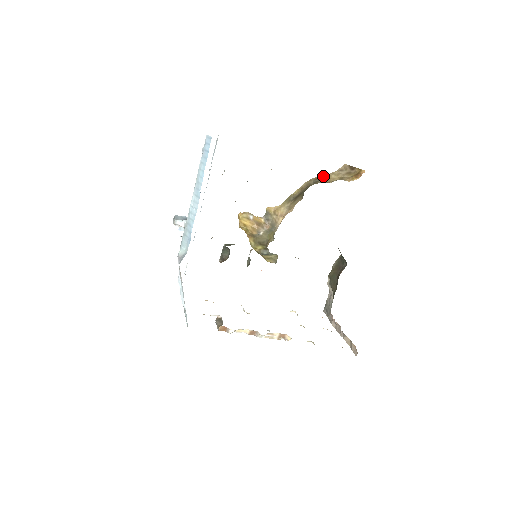
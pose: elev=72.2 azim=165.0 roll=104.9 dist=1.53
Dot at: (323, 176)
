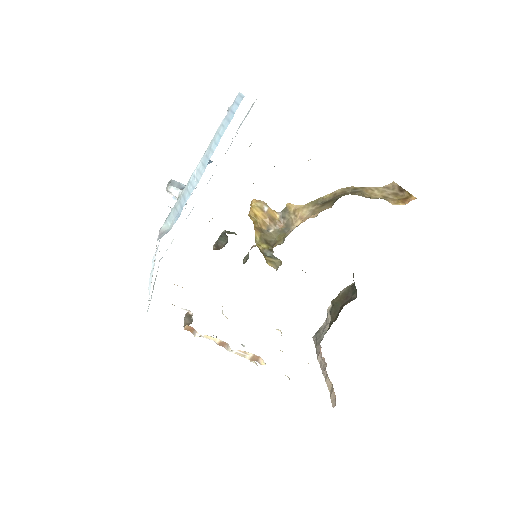
Dot at: (364, 188)
